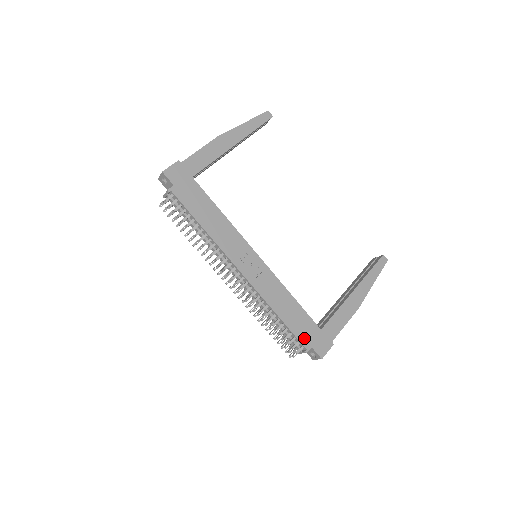
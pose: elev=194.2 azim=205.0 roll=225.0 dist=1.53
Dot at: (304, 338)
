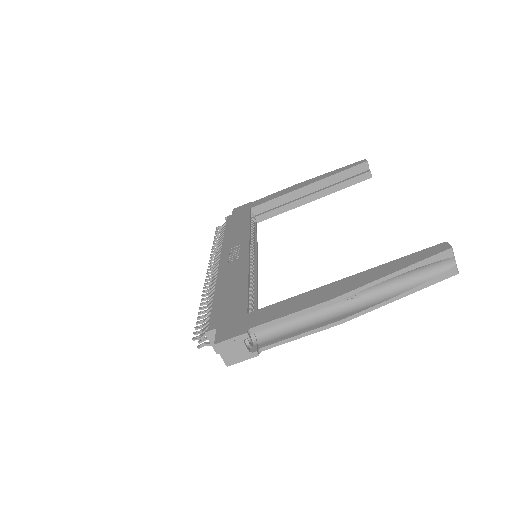
Dot at: (218, 317)
